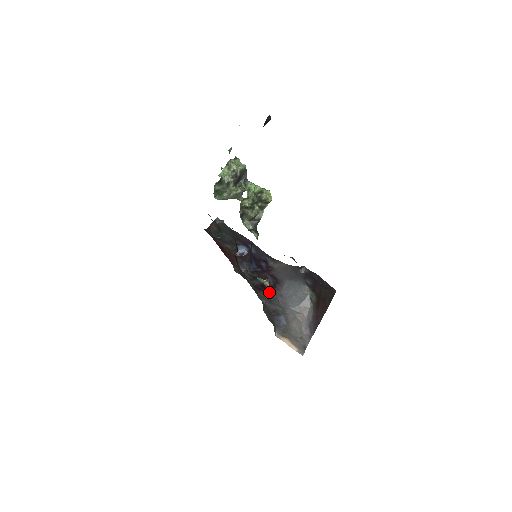
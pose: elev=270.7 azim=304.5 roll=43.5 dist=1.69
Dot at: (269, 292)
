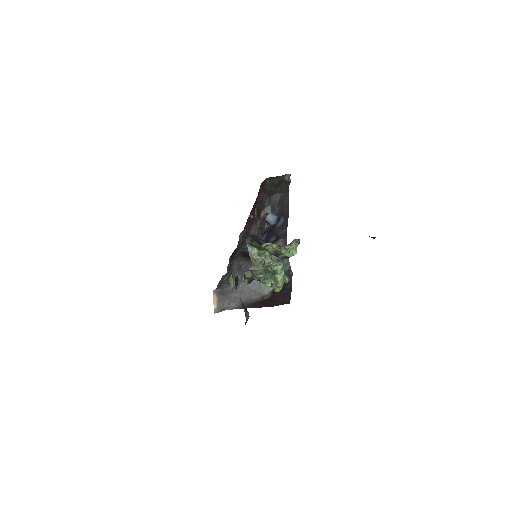
Dot at: (249, 261)
